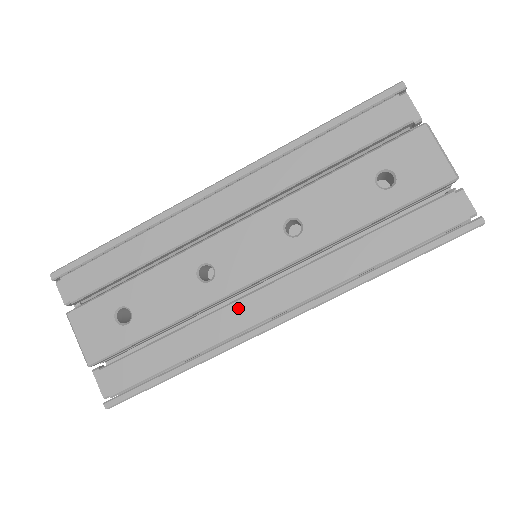
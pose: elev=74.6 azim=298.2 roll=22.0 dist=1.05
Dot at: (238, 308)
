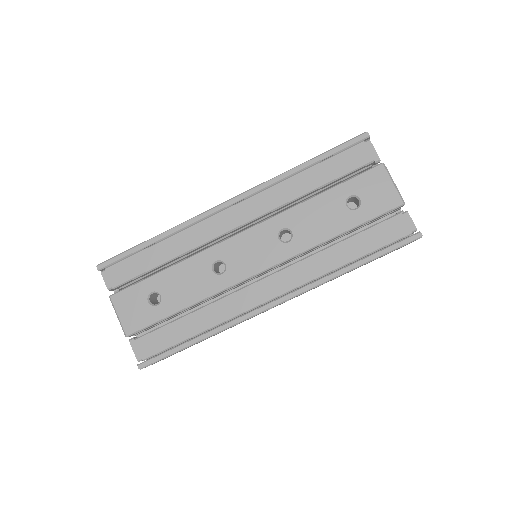
Dot at: (243, 294)
